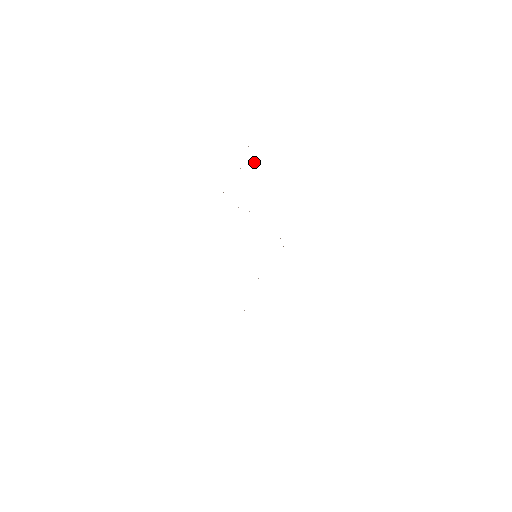
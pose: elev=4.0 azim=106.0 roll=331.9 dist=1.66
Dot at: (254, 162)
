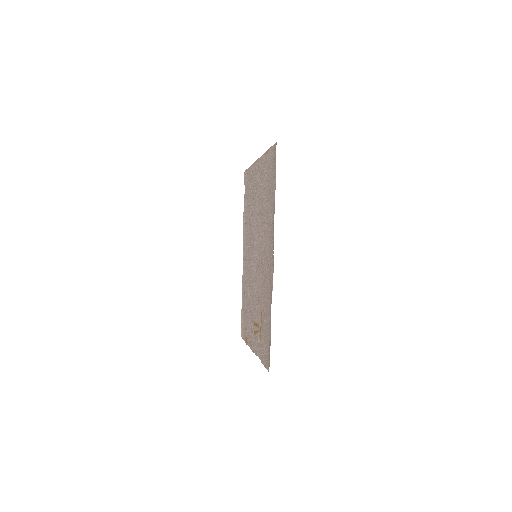
Dot at: (243, 216)
